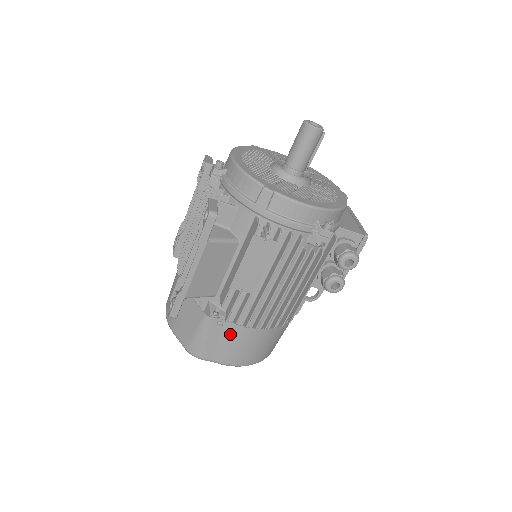
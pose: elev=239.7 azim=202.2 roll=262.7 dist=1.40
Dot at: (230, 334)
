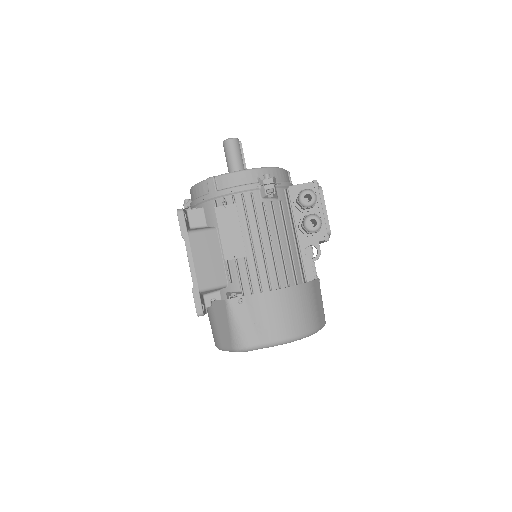
Dot at: (255, 307)
